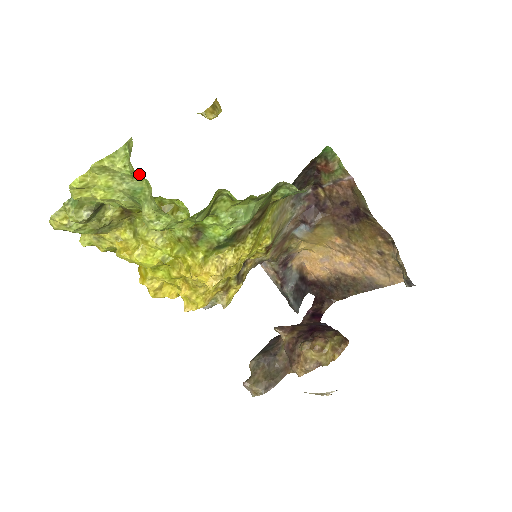
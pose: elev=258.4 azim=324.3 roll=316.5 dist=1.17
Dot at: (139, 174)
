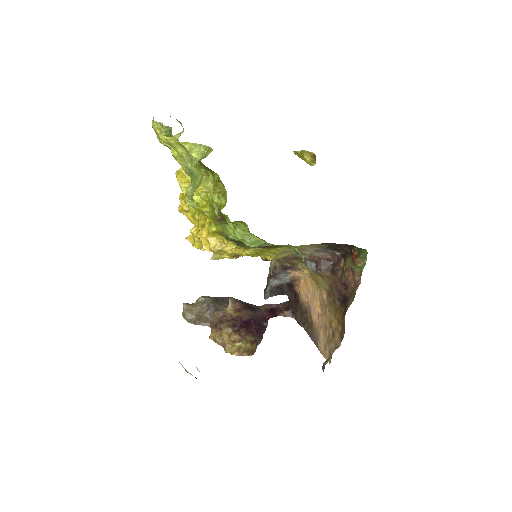
Dot at: occluded
